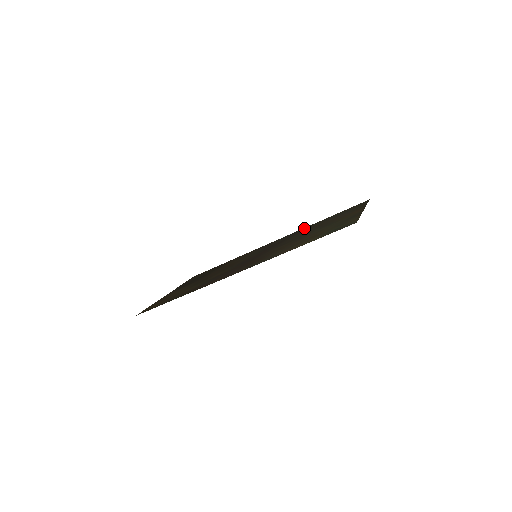
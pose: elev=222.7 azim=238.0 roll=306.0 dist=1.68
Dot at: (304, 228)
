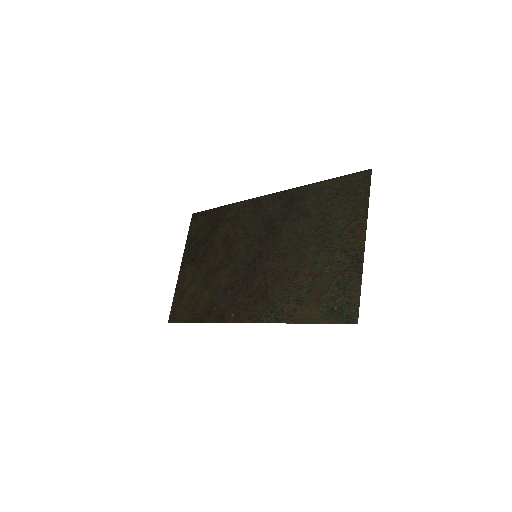
Dot at: (298, 192)
